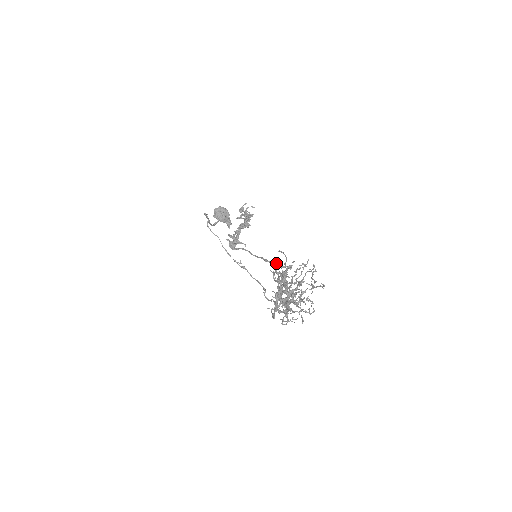
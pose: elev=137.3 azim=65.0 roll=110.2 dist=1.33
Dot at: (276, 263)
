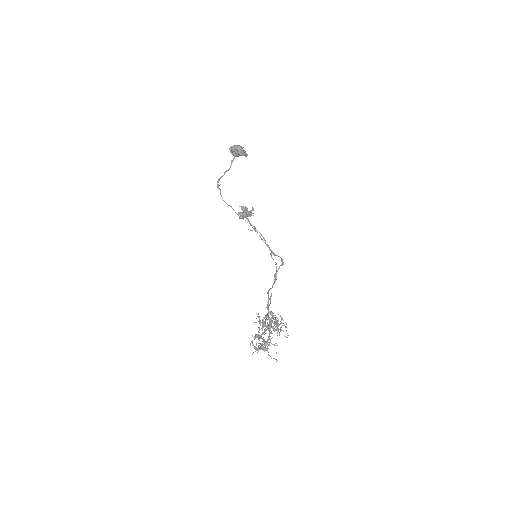
Dot at: (274, 254)
